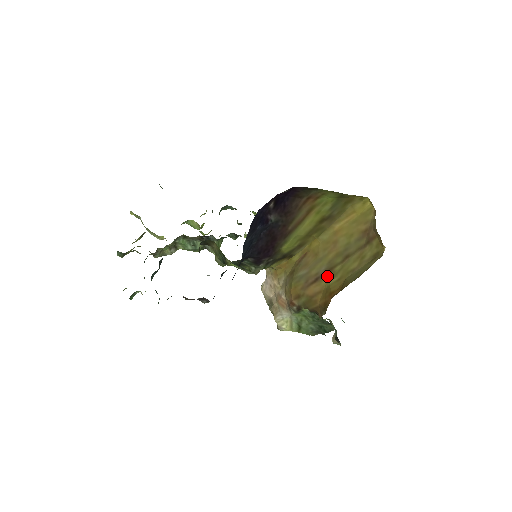
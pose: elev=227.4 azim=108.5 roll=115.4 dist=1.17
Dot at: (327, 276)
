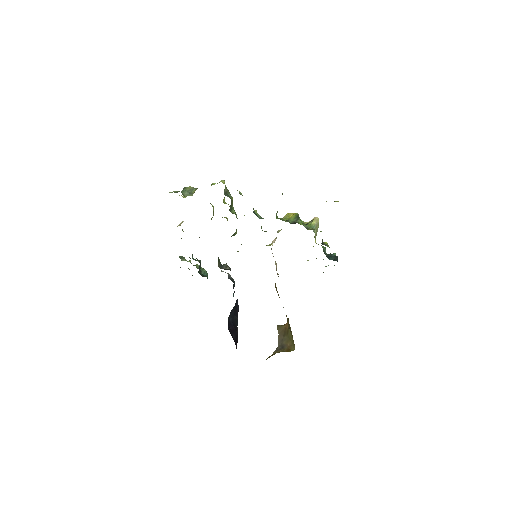
Dot at: occluded
